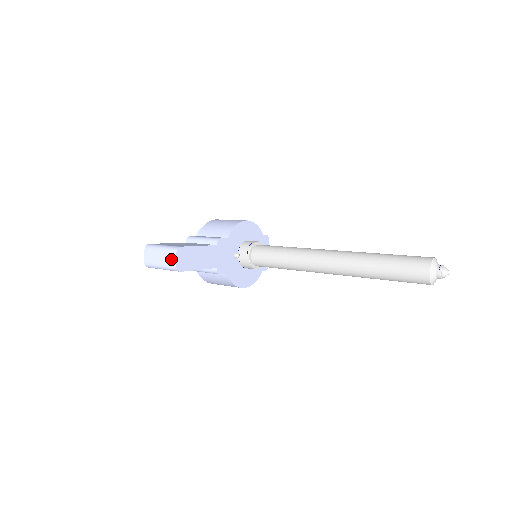
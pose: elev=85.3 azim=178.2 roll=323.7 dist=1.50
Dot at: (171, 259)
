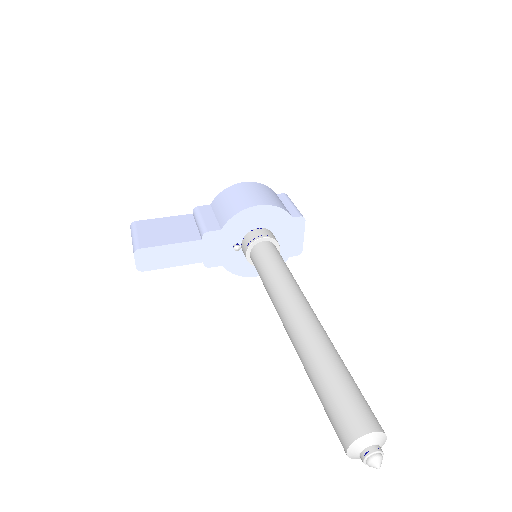
Dot at: occluded
